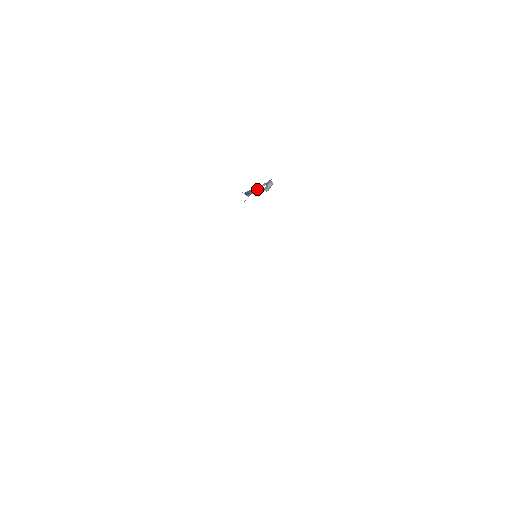
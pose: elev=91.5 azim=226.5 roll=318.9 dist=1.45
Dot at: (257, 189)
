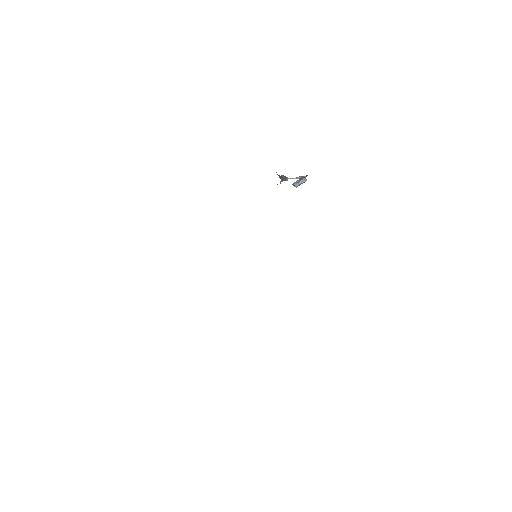
Dot at: (291, 178)
